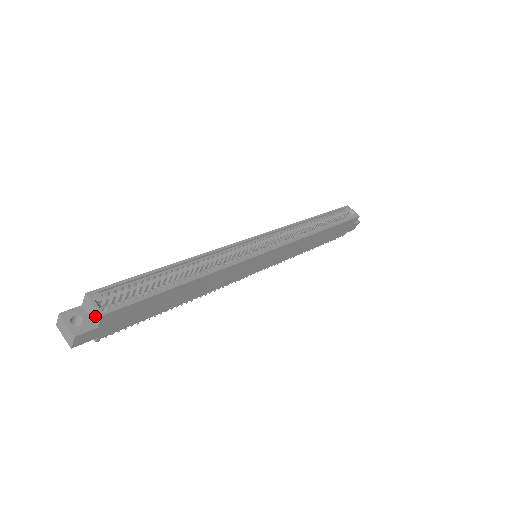
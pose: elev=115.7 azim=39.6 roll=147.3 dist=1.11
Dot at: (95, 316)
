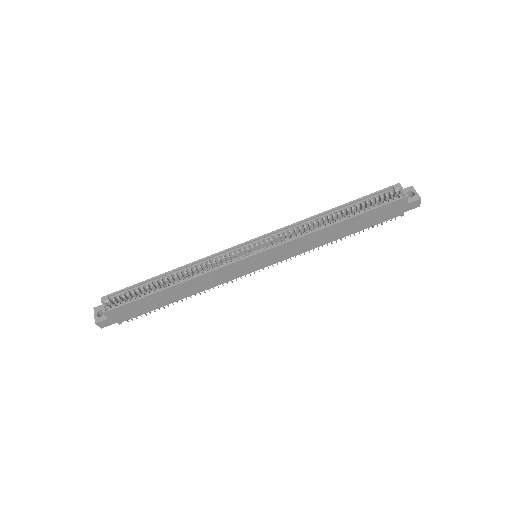
Dot at: occluded
